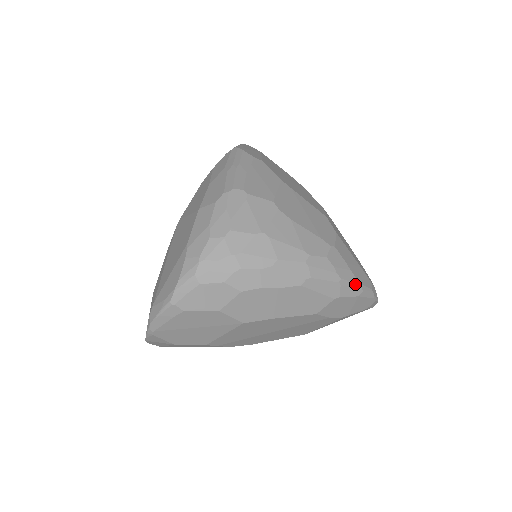
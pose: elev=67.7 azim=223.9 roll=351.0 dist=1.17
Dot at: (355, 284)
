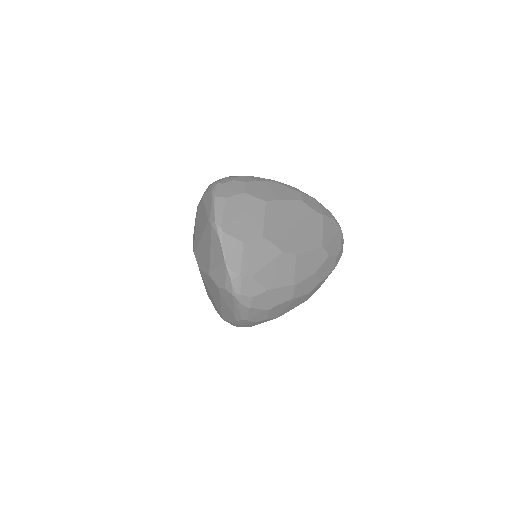
Dot at: occluded
